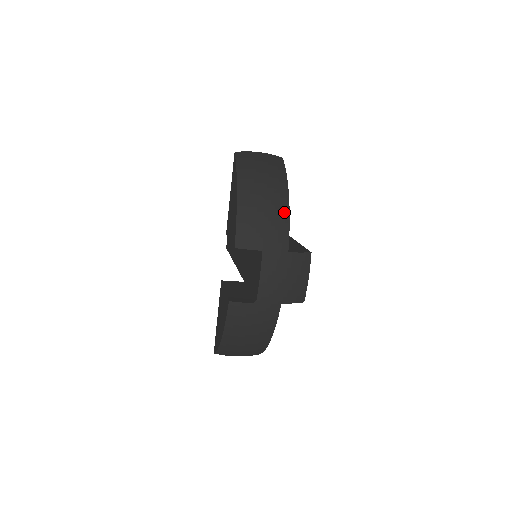
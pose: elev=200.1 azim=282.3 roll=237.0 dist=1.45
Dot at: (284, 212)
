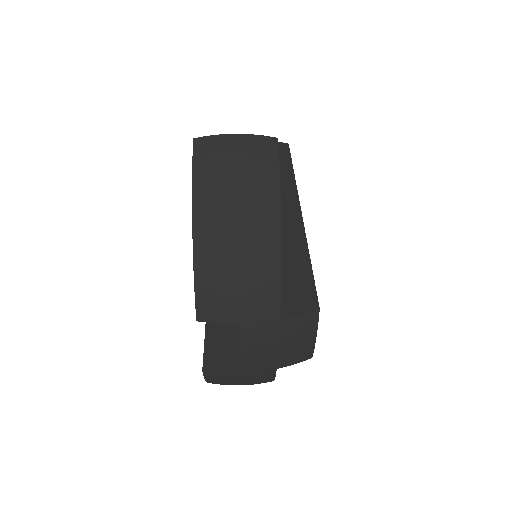
Dot at: (271, 262)
